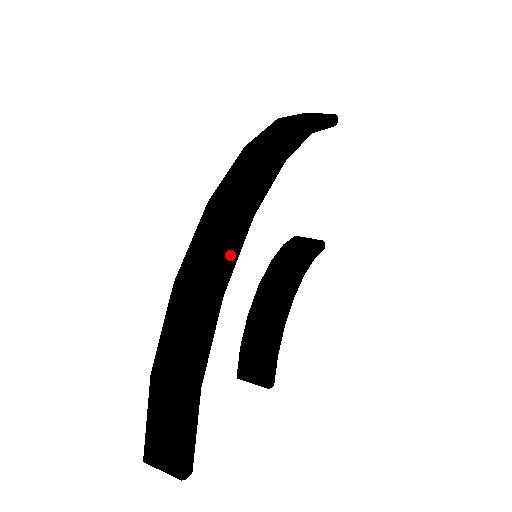
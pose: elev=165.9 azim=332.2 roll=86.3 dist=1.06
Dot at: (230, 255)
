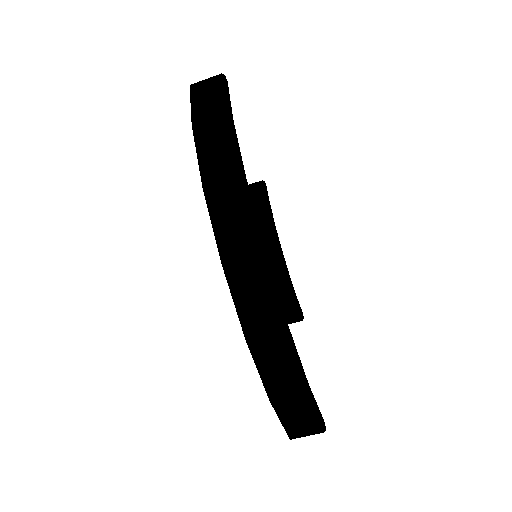
Dot at: (276, 297)
